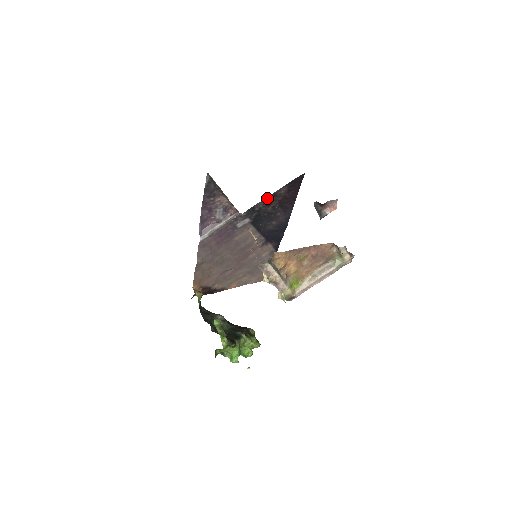
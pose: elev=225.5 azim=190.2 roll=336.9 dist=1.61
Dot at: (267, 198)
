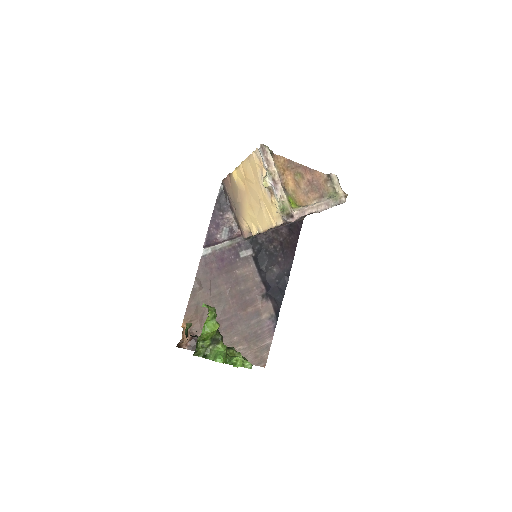
Dot at: (270, 232)
